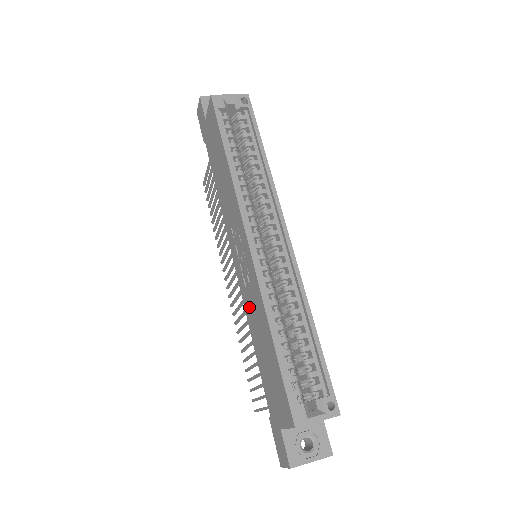
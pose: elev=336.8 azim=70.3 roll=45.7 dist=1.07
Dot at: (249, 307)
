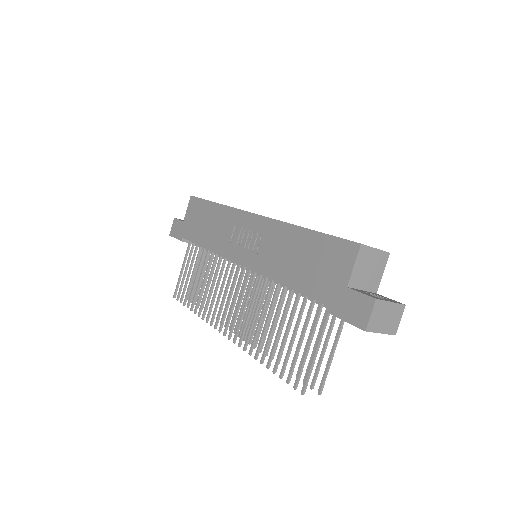
Dot at: (269, 261)
